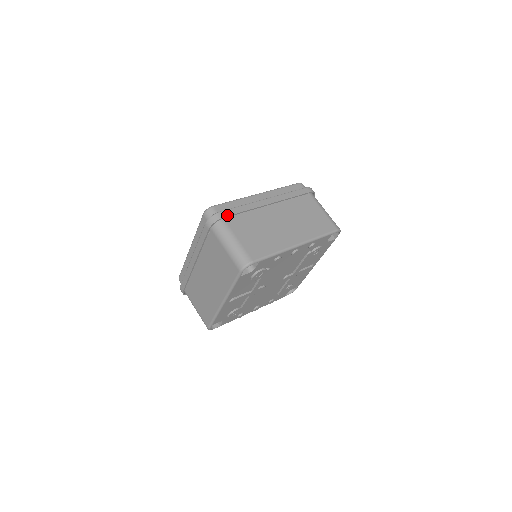
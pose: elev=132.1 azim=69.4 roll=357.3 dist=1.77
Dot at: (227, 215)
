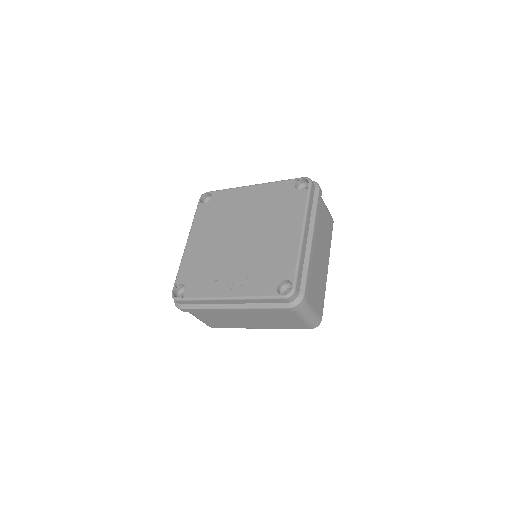
Dot at: occluded
